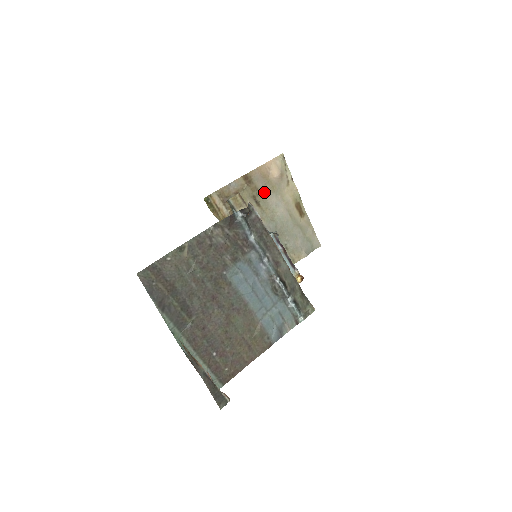
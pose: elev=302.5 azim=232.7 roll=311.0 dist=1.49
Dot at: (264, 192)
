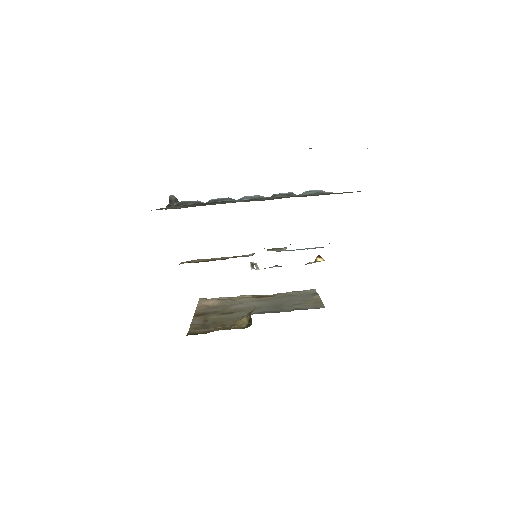
Dot at: (224, 309)
